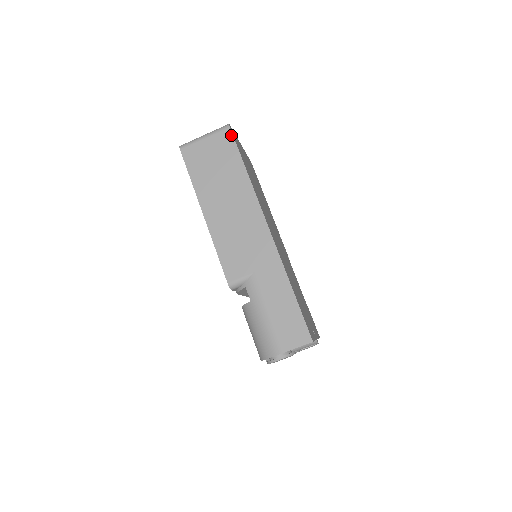
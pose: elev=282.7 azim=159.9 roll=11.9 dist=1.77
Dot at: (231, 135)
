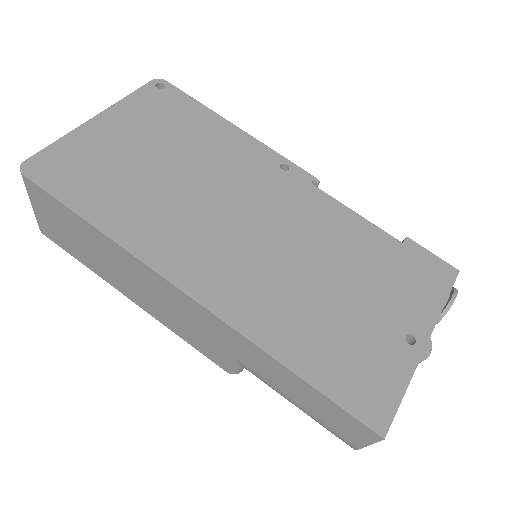
Dot at: (35, 186)
